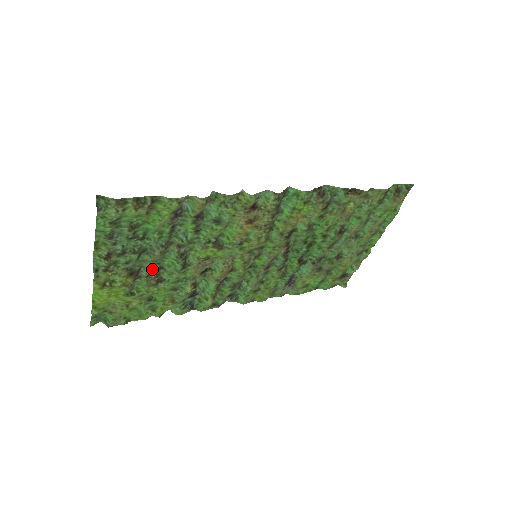
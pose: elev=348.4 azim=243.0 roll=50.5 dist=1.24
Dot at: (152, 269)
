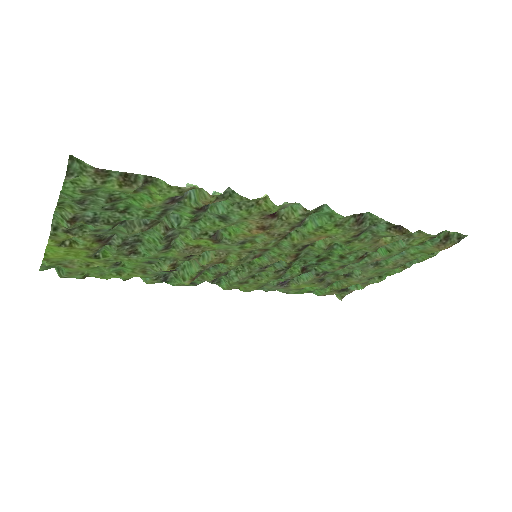
Dot at: (127, 240)
